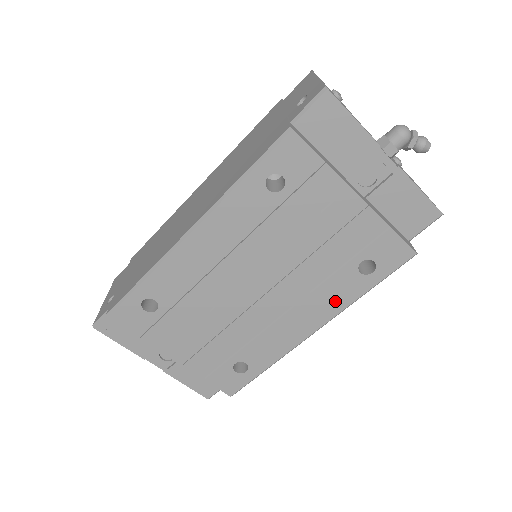
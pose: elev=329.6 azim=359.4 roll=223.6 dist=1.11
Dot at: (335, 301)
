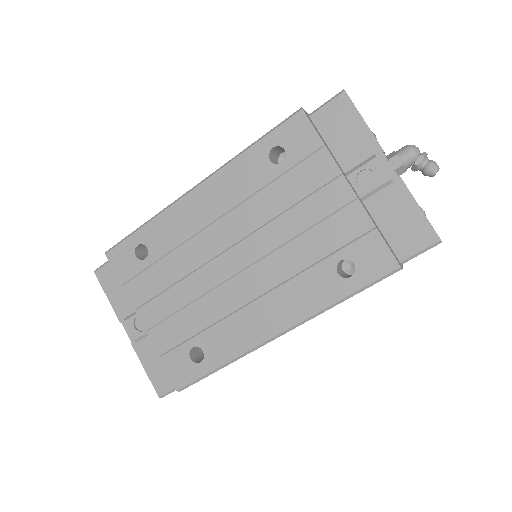
Dot at: (306, 301)
